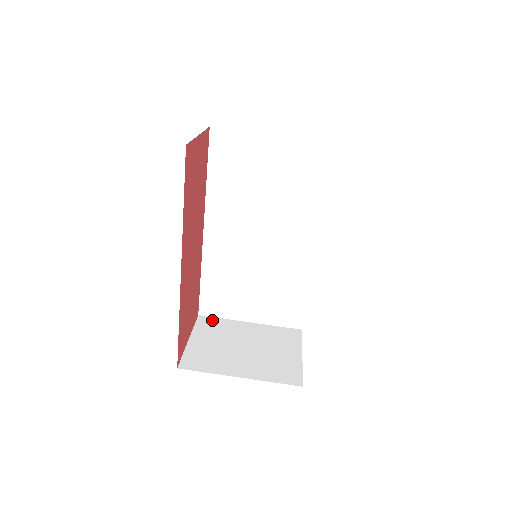
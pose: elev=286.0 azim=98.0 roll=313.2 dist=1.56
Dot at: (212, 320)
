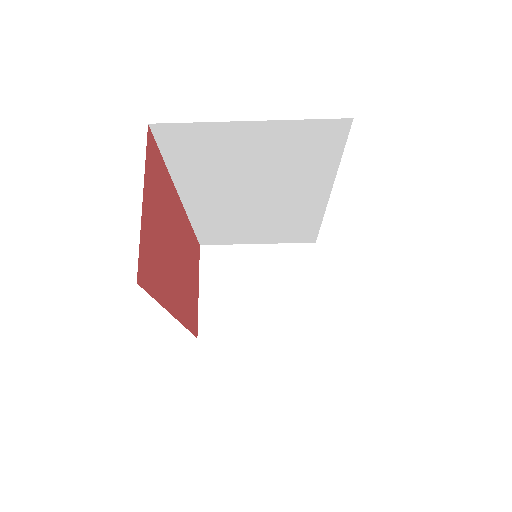
Dot at: (216, 251)
